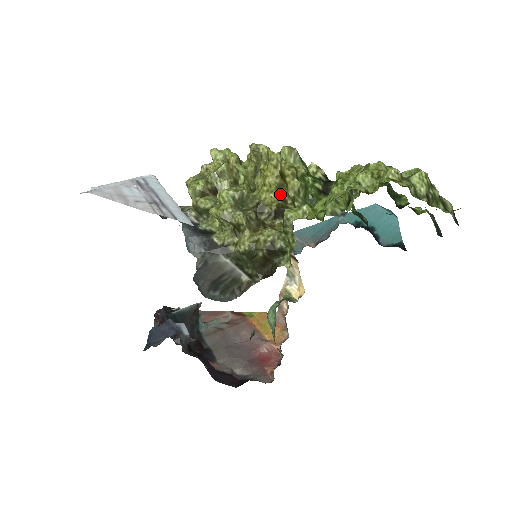
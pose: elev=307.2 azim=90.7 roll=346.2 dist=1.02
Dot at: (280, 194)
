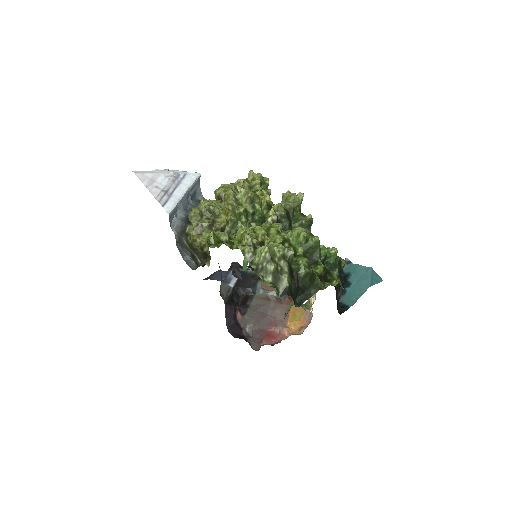
Dot at: occluded
